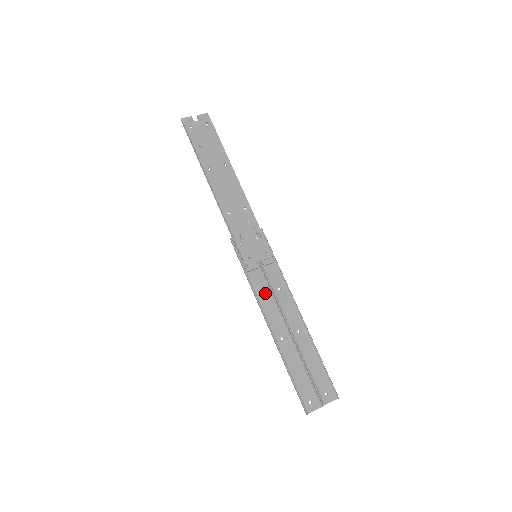
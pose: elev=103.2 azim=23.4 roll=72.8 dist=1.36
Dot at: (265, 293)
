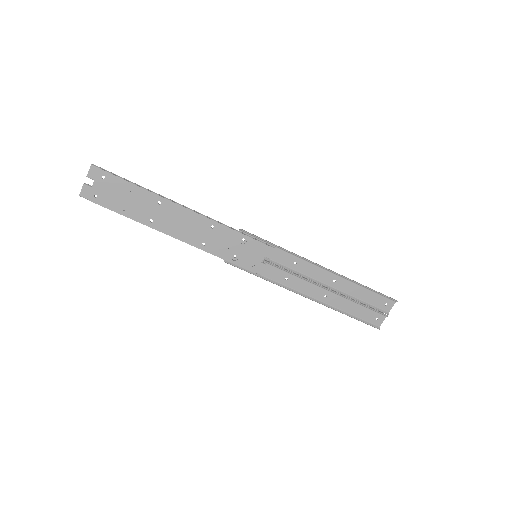
Dot at: (287, 276)
